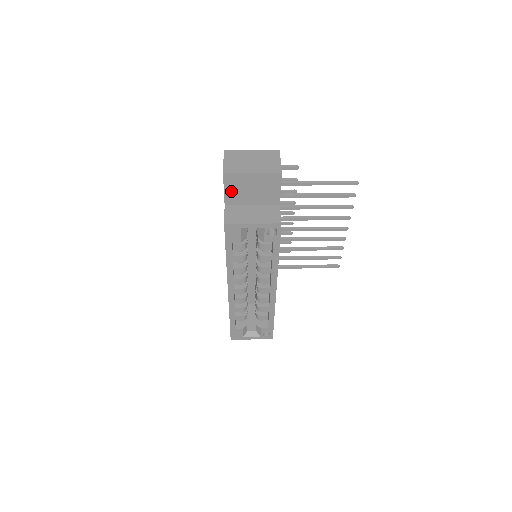
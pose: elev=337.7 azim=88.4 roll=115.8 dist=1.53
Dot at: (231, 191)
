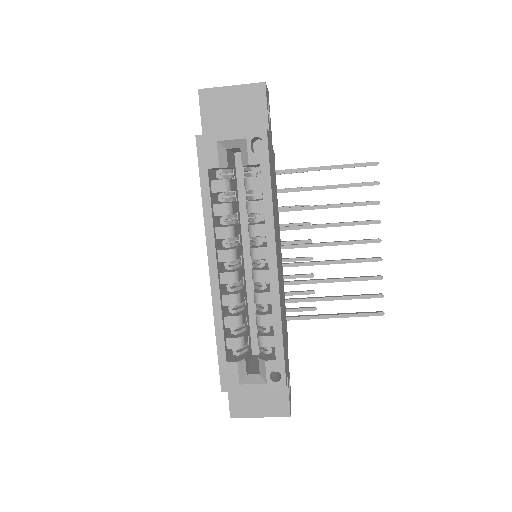
Dot at: (209, 116)
